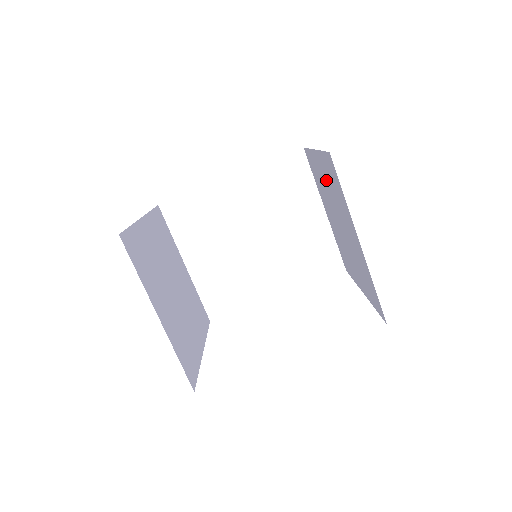
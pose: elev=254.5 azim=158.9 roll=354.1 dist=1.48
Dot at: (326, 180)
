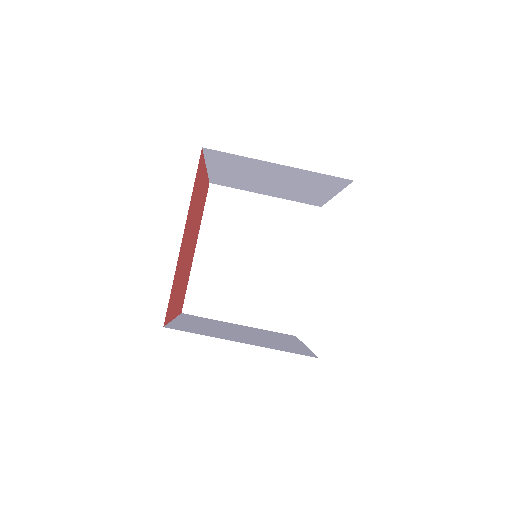
Dot at: (231, 171)
